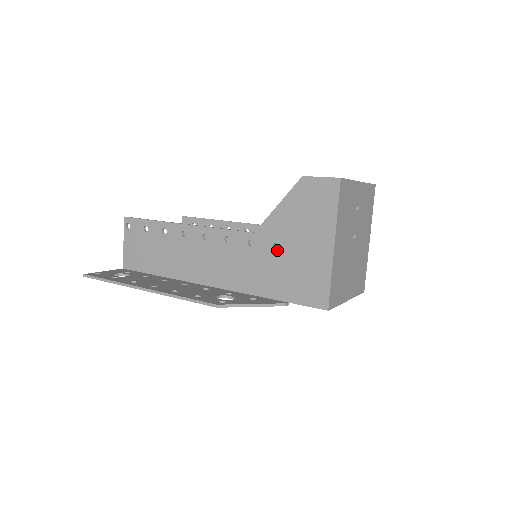
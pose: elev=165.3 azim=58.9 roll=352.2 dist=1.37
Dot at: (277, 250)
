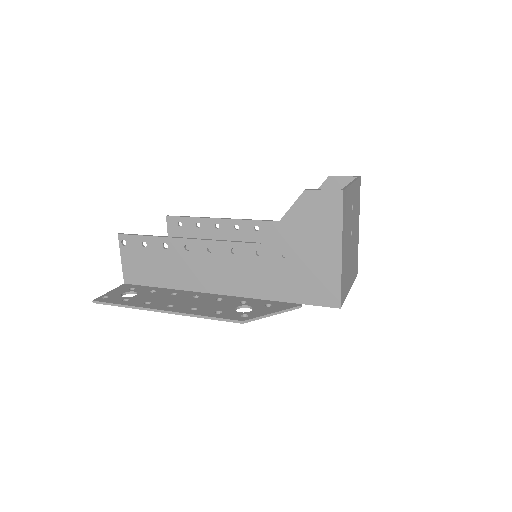
Dot at: (286, 258)
